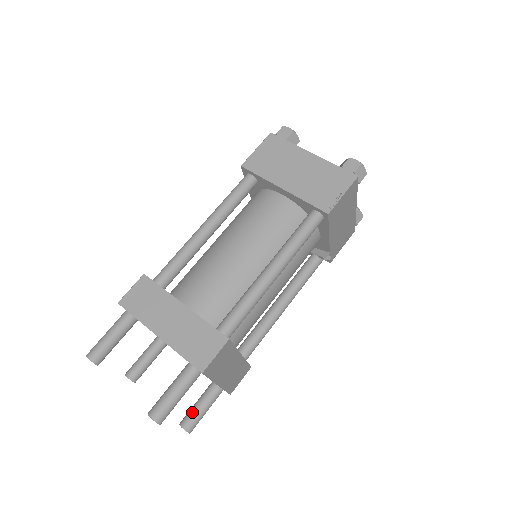
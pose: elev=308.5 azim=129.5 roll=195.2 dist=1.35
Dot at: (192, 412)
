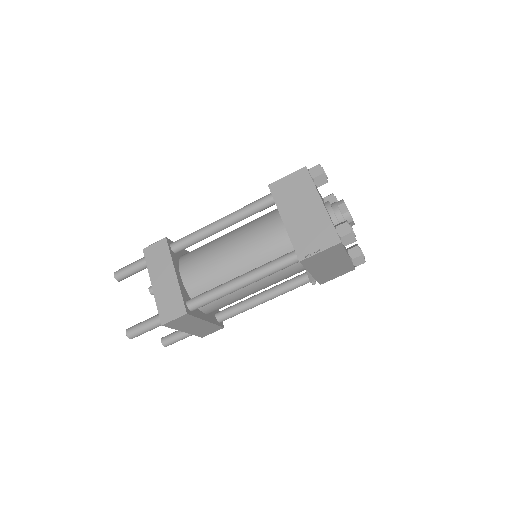
Dot at: (171, 336)
